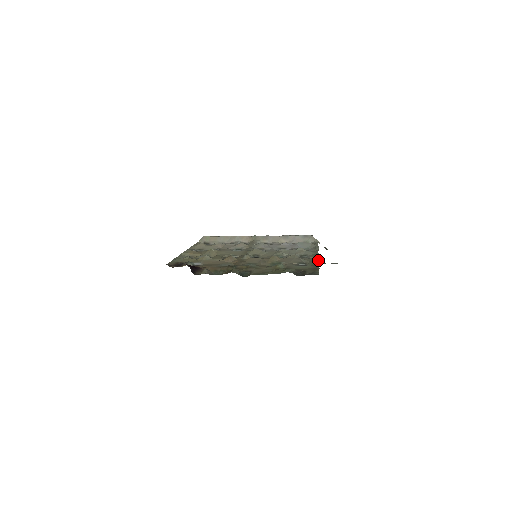
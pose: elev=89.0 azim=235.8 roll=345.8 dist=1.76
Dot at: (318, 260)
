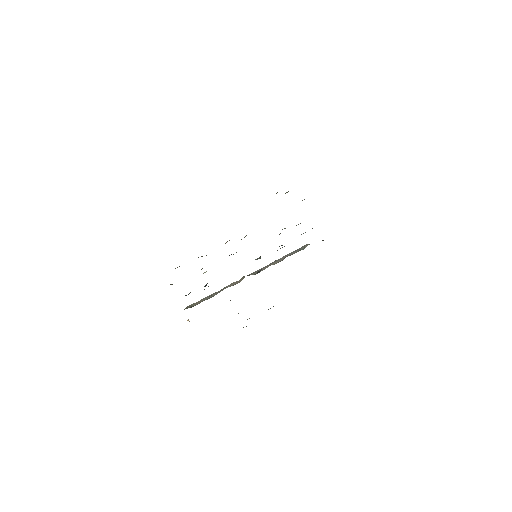
Dot at: occluded
